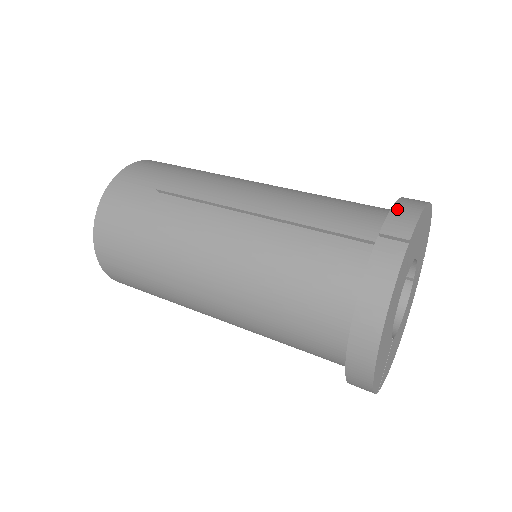
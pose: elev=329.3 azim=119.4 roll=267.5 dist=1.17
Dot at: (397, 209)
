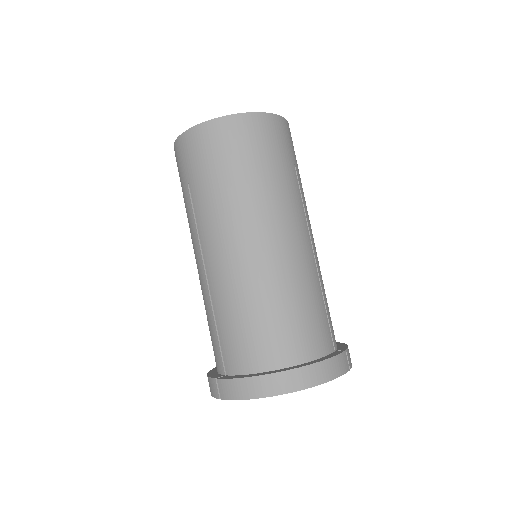
Dot at: (236, 383)
